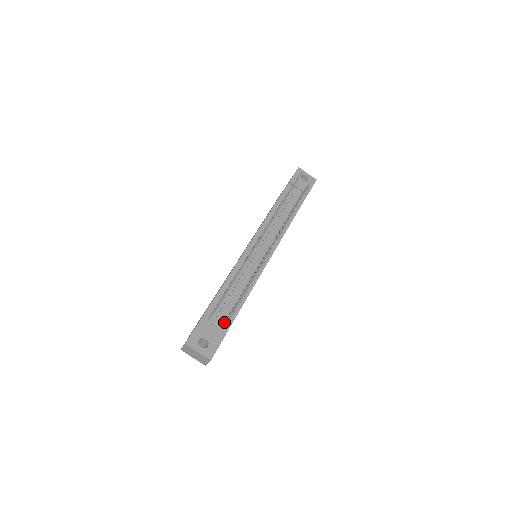
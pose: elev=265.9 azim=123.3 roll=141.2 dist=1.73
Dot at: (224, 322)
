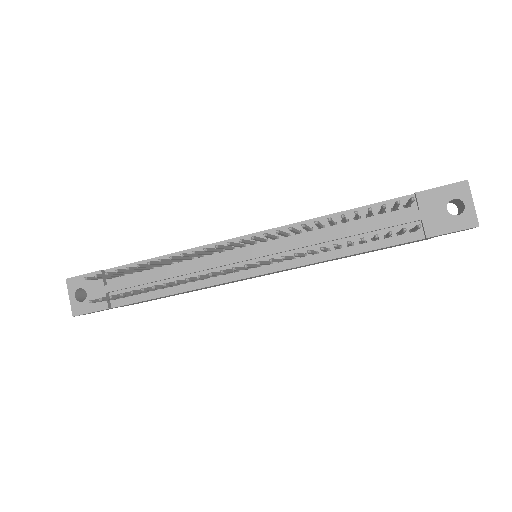
Dot at: occluded
